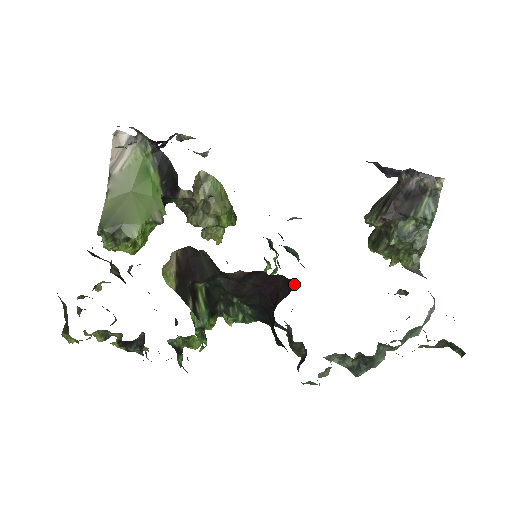
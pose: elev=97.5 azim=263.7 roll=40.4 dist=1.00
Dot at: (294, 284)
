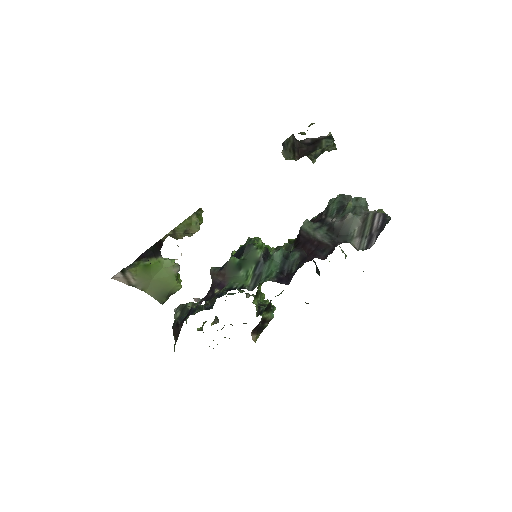
Dot at: occluded
